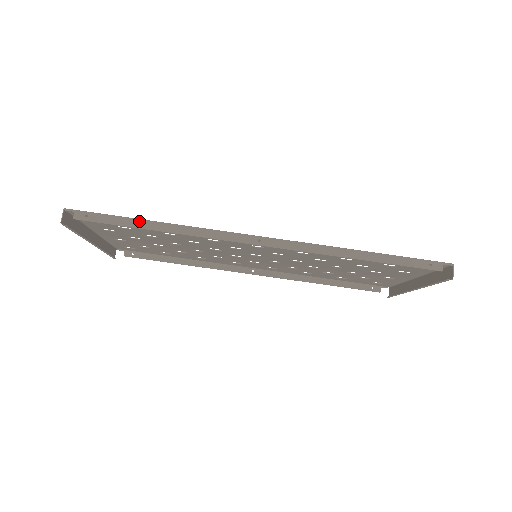
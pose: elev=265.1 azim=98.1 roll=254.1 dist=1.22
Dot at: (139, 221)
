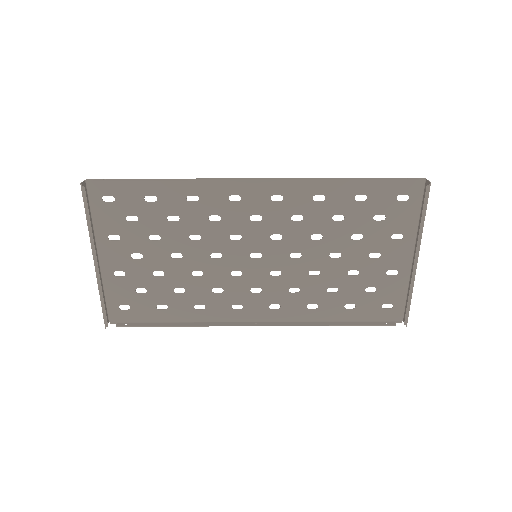
Dot at: (150, 179)
